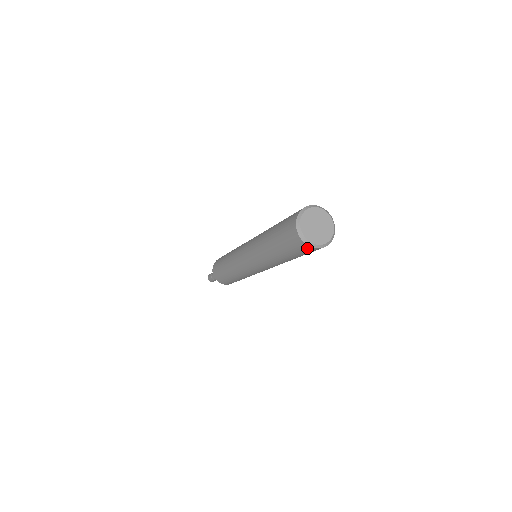
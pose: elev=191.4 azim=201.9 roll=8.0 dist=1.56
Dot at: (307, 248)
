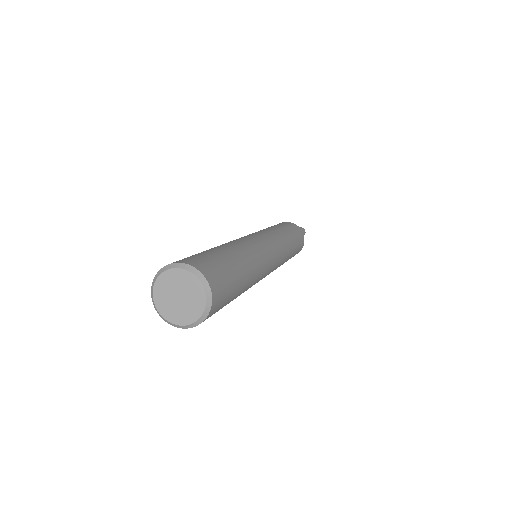
Dot at: occluded
